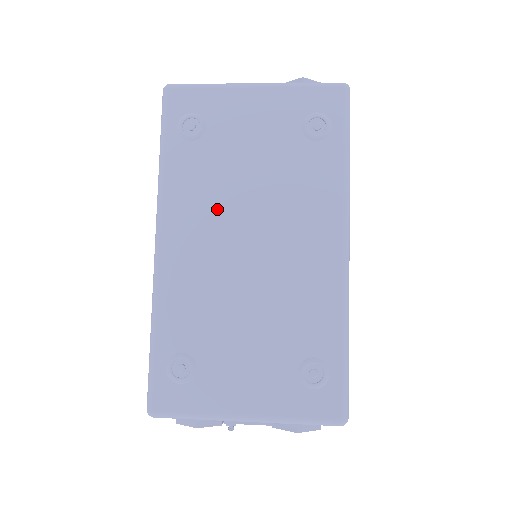
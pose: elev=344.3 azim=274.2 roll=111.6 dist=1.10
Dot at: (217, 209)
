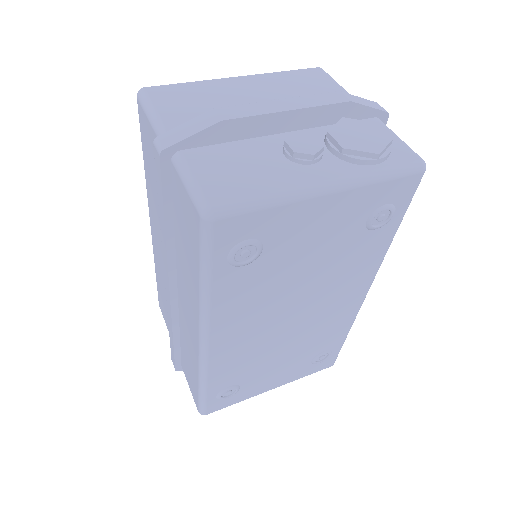
Dot at: (267, 307)
